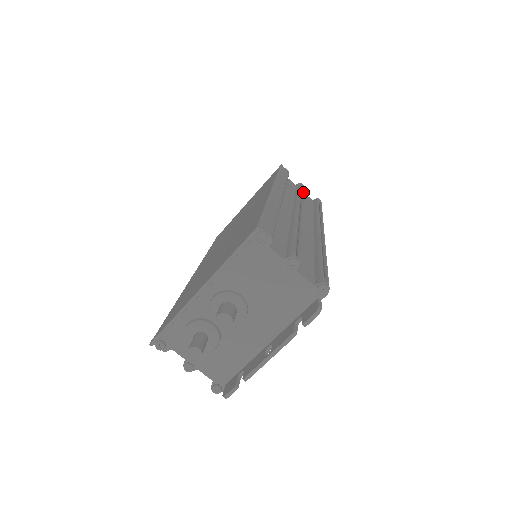
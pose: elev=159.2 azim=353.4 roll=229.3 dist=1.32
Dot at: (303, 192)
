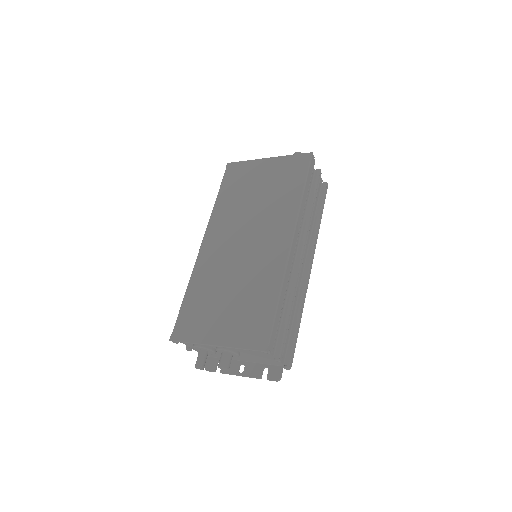
Dot at: (316, 197)
